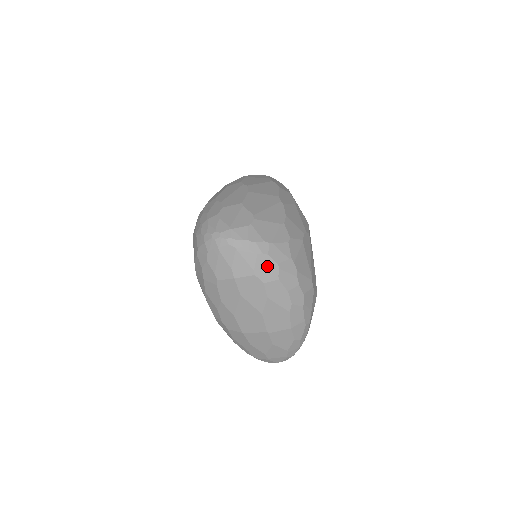
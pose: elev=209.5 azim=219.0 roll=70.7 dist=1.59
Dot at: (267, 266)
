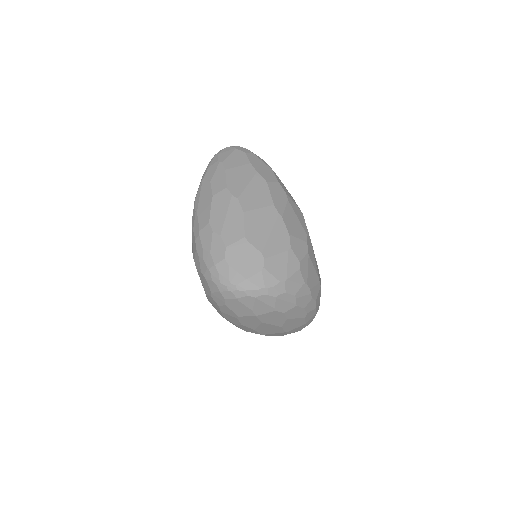
Dot at: (286, 301)
